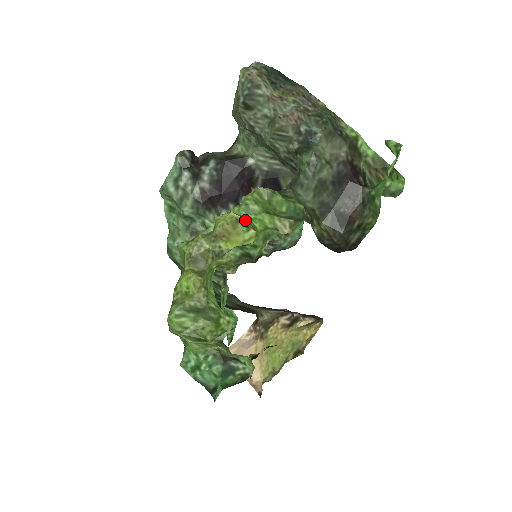
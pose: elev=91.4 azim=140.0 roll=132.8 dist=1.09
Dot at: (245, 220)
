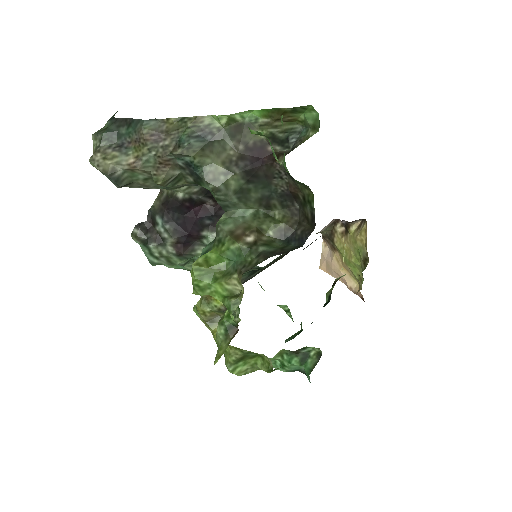
Dot at: occluded
